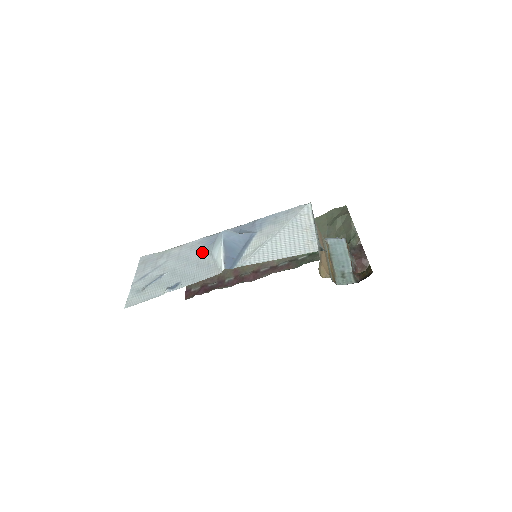
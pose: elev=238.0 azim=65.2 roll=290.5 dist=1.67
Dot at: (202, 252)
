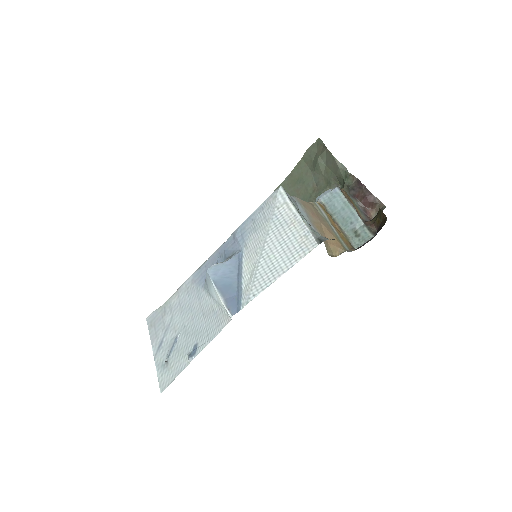
Dot at: (200, 295)
